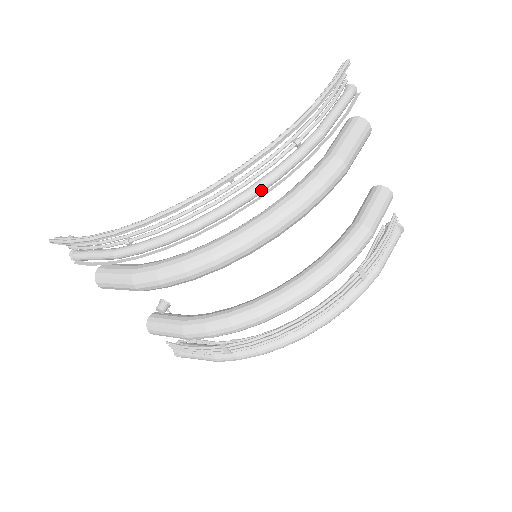
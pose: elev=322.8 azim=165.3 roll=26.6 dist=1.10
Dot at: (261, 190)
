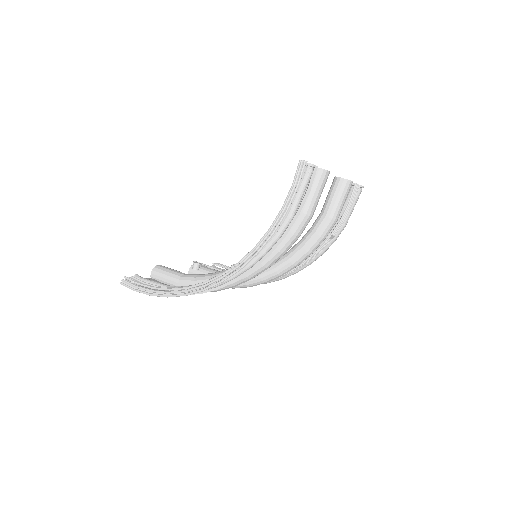
Dot at: (255, 264)
